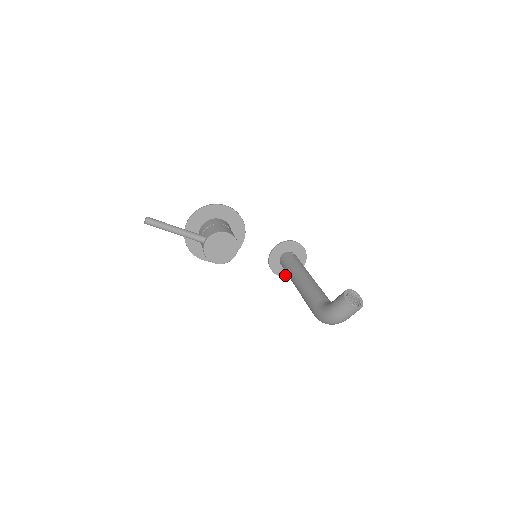
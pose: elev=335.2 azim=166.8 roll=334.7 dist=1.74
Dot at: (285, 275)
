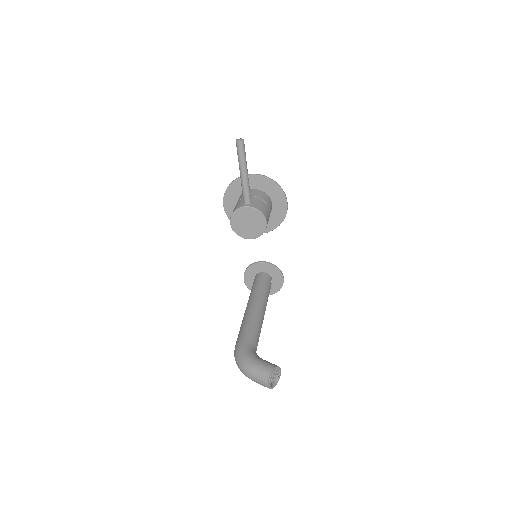
Dot at: (247, 284)
